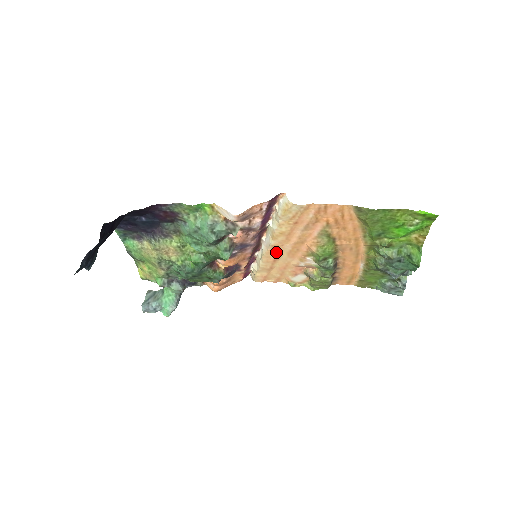
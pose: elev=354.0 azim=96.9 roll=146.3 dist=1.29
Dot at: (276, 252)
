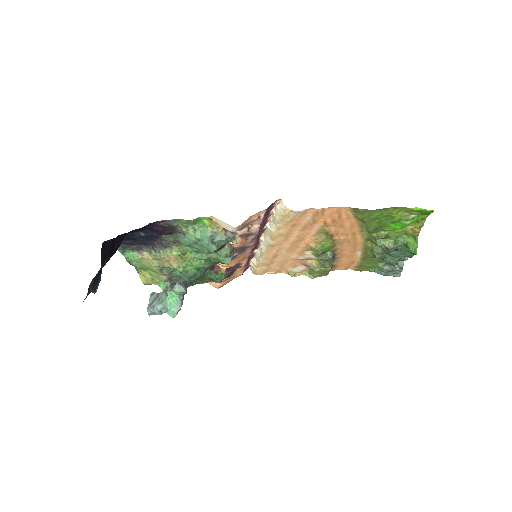
Dot at: (275, 250)
